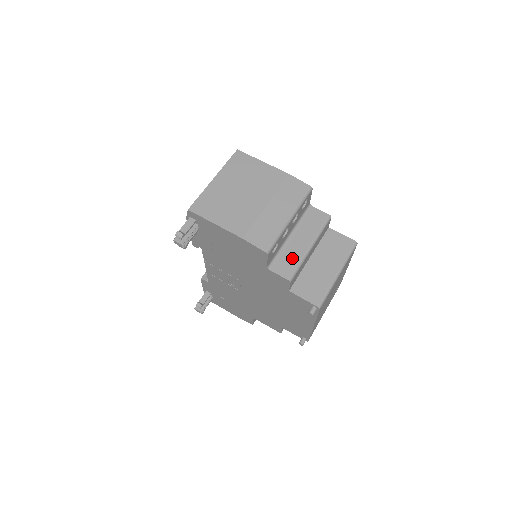
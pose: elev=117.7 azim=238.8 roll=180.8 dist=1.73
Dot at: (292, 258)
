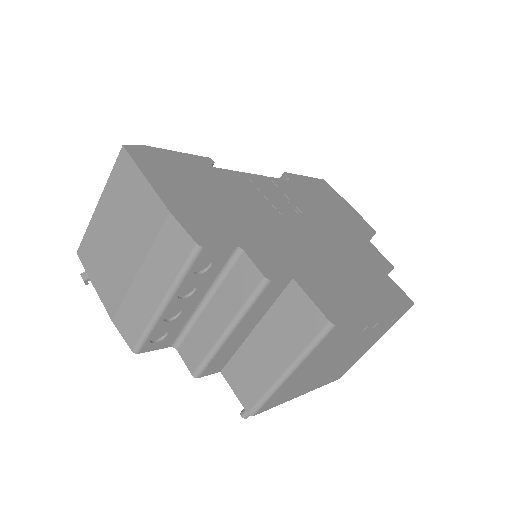
Dot at: (201, 342)
